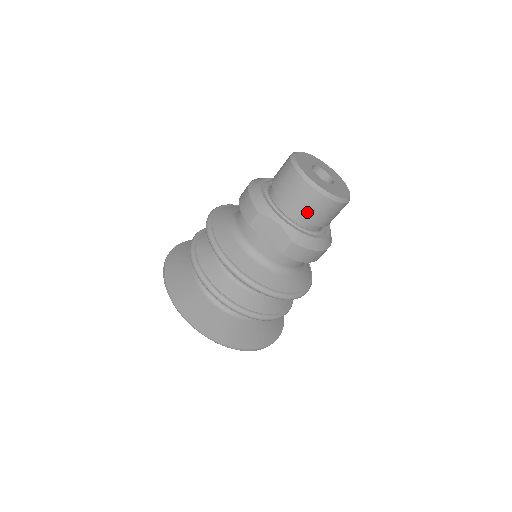
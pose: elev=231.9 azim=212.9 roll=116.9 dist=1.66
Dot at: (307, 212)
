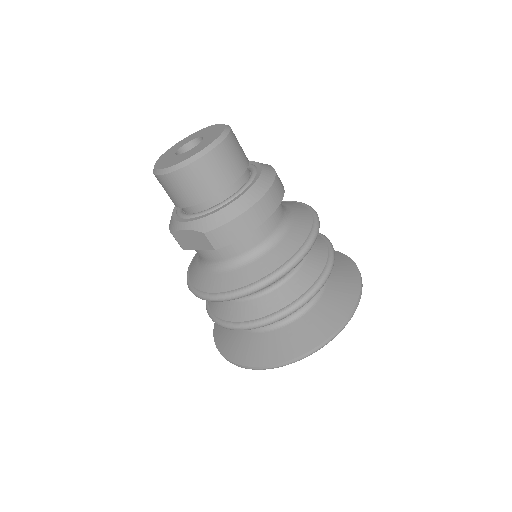
Dot at: (191, 196)
